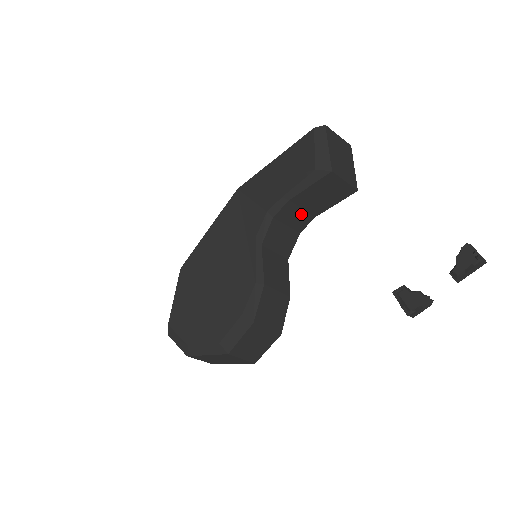
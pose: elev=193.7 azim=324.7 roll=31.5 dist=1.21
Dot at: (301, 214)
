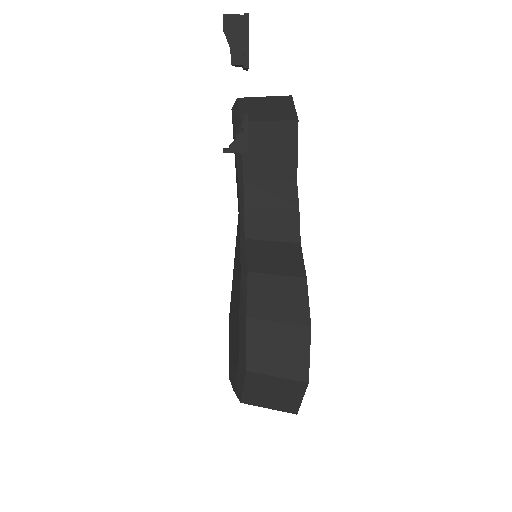
Dot at: (275, 187)
